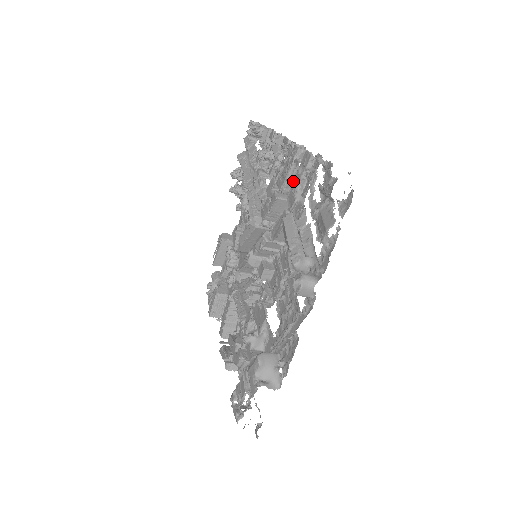
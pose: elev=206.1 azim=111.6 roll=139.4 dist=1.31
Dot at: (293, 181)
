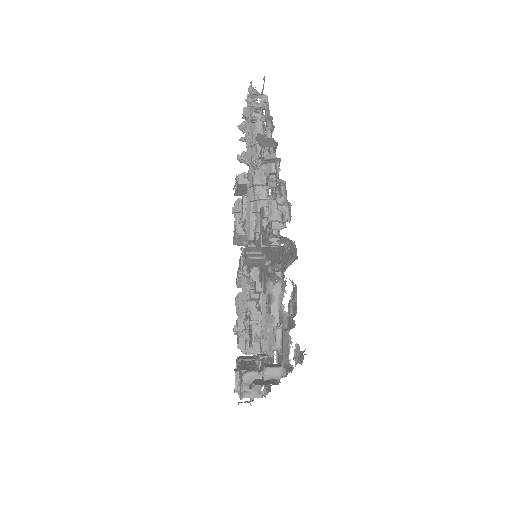
Dot at: (267, 267)
